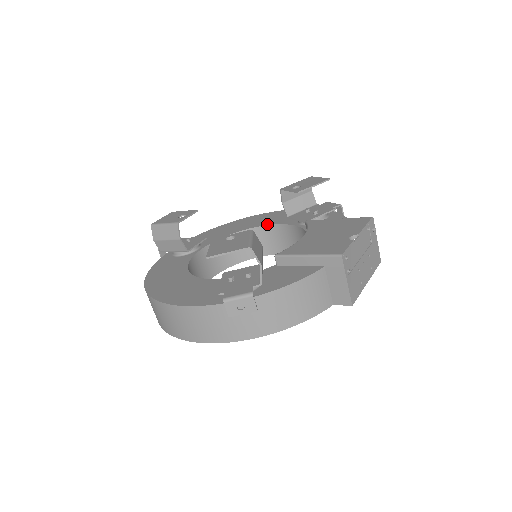
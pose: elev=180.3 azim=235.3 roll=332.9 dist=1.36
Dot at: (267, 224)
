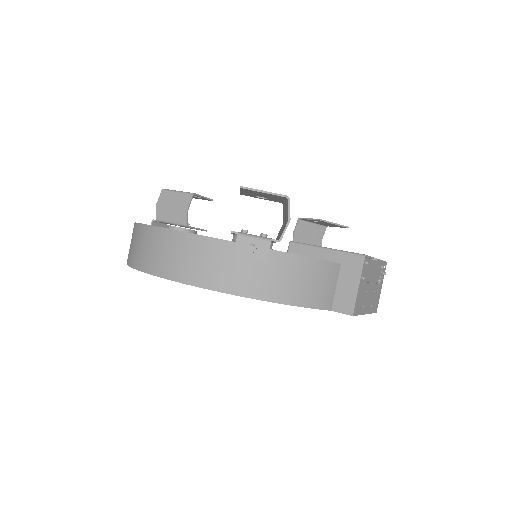
Dot at: occluded
